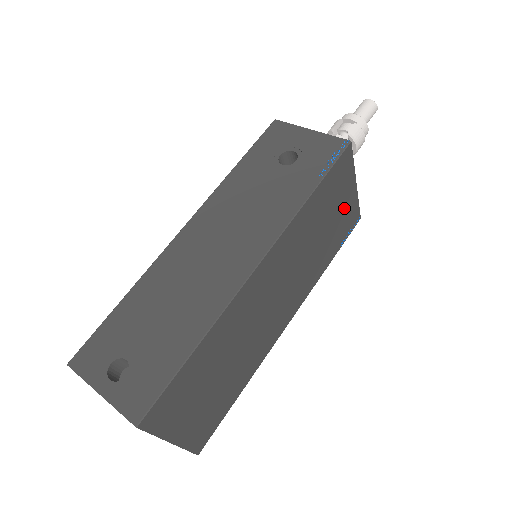
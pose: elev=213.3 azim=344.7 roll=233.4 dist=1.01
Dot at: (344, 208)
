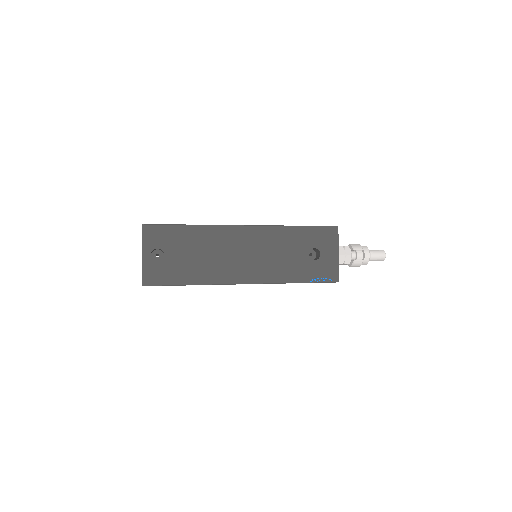
Dot at: occluded
